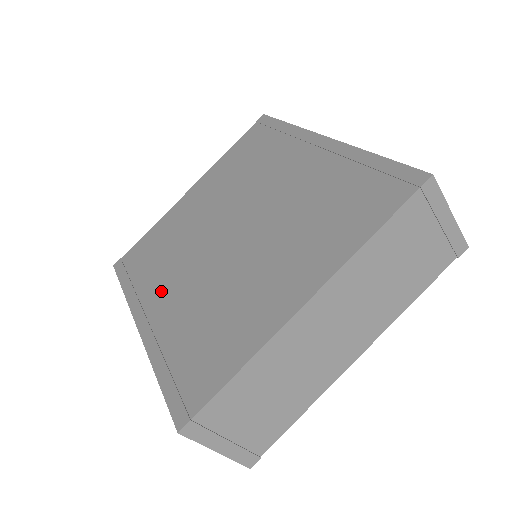
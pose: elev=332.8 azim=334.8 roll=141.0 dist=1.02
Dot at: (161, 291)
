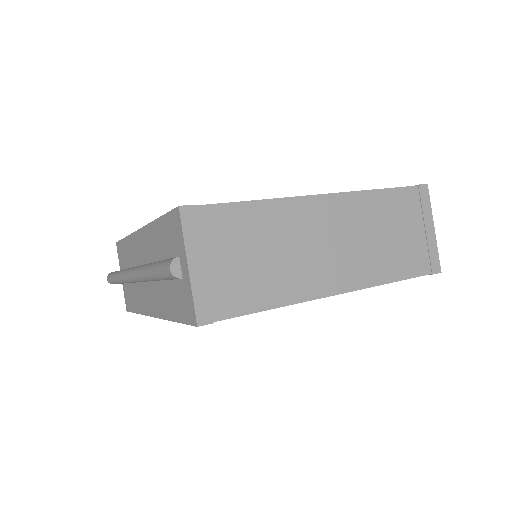
Dot at: occluded
